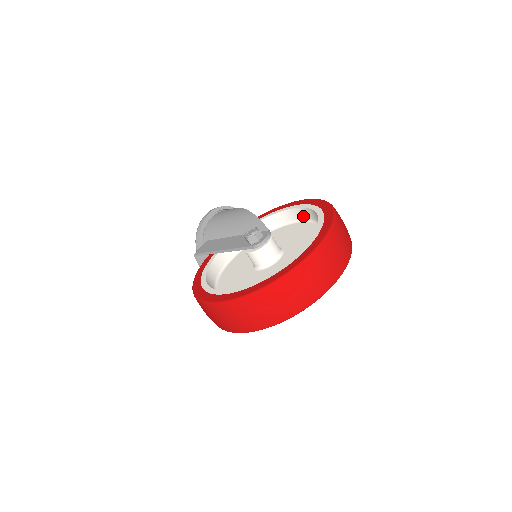
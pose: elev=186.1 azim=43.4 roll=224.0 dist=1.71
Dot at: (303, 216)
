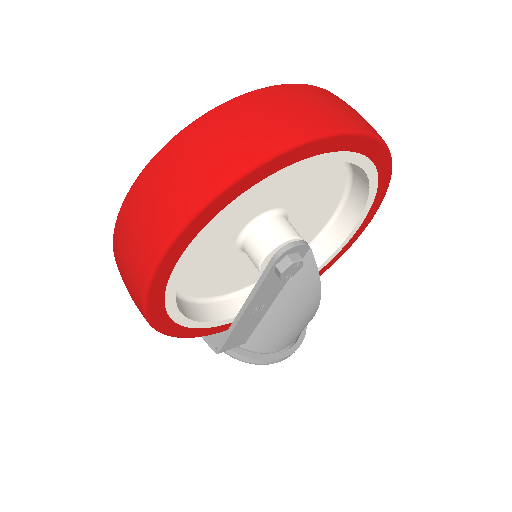
Dot at: occluded
